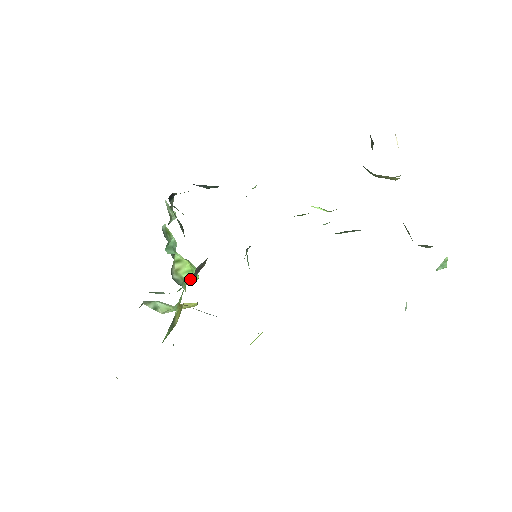
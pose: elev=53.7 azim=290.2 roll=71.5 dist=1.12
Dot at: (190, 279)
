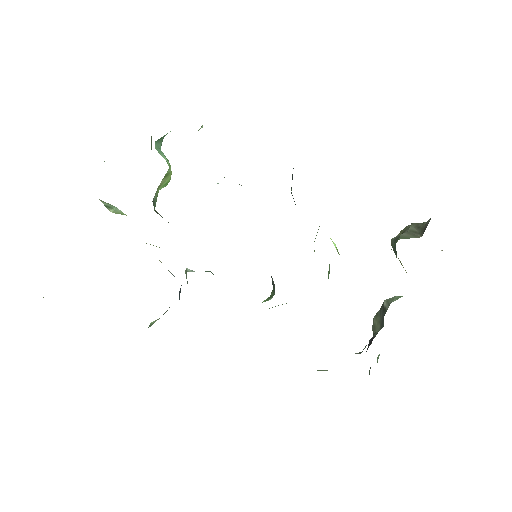
Dot at: occluded
